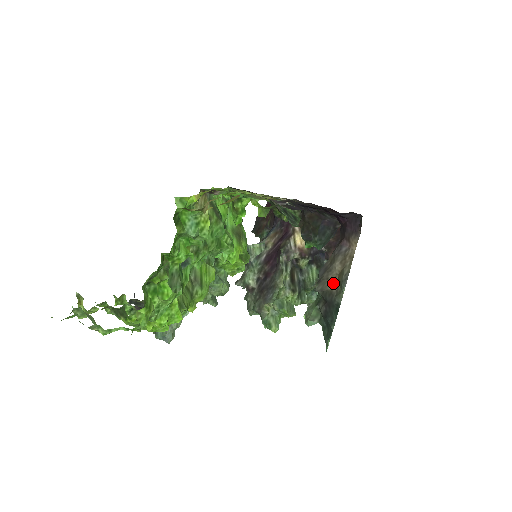
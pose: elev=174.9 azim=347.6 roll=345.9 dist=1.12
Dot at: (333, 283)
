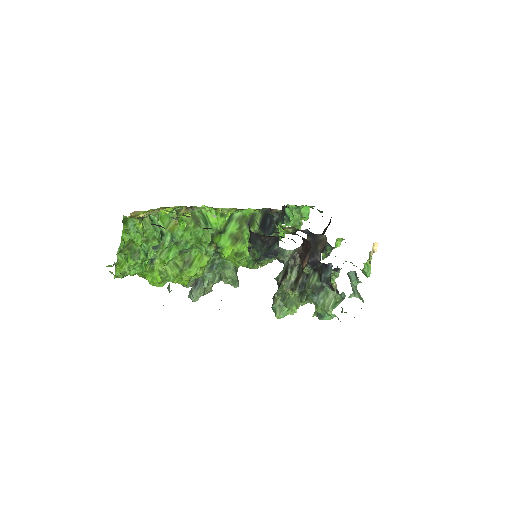
Dot at: occluded
